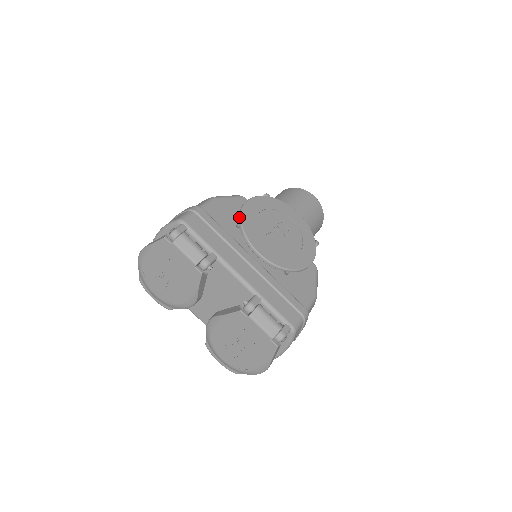
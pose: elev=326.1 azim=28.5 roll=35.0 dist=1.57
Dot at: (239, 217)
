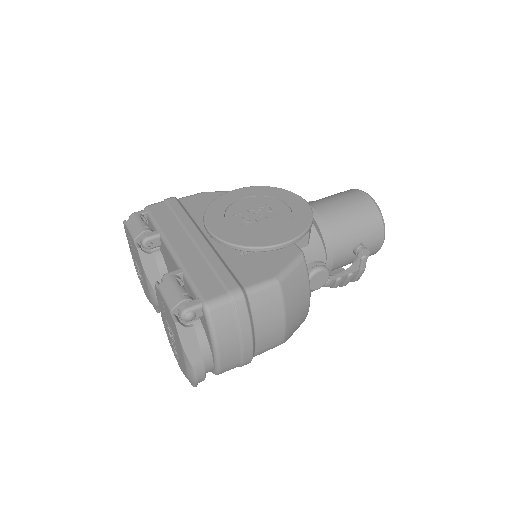
Dot at: (211, 202)
